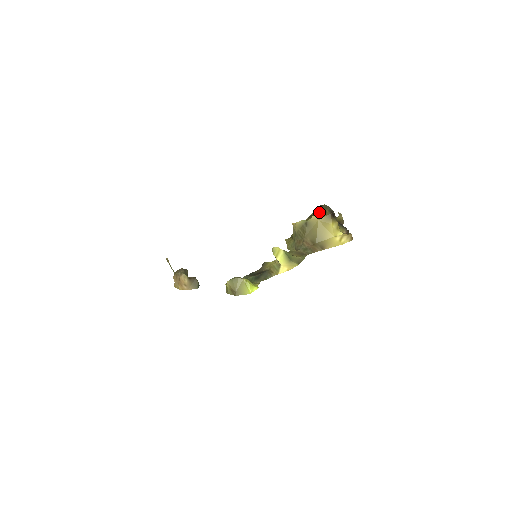
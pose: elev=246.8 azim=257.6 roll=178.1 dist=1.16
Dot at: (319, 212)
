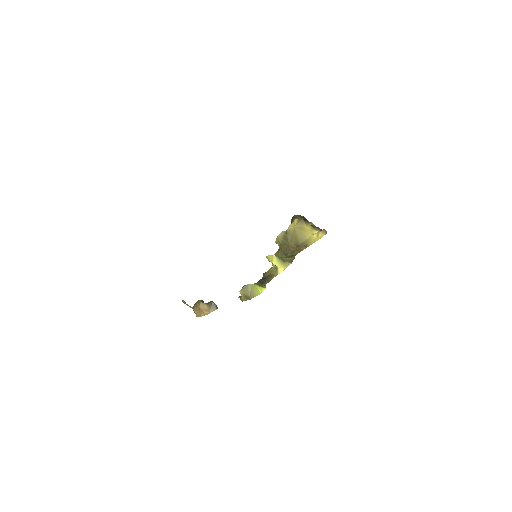
Dot at: (293, 221)
